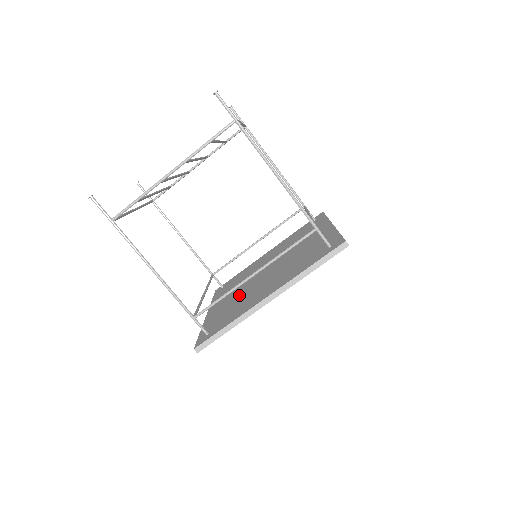
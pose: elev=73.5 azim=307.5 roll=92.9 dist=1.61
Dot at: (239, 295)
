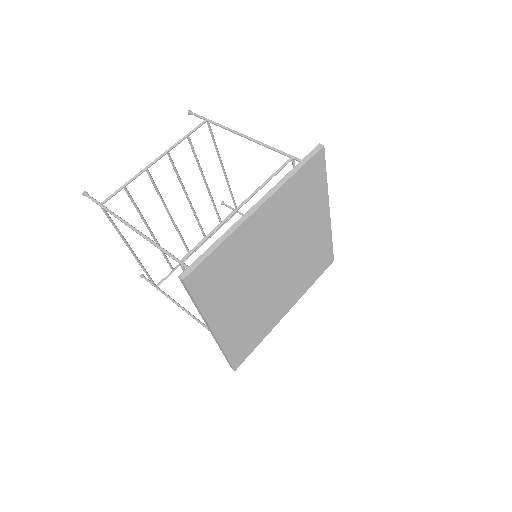
Dot at: occluded
